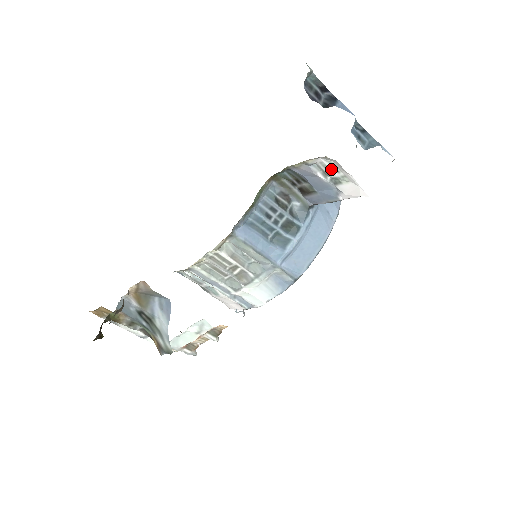
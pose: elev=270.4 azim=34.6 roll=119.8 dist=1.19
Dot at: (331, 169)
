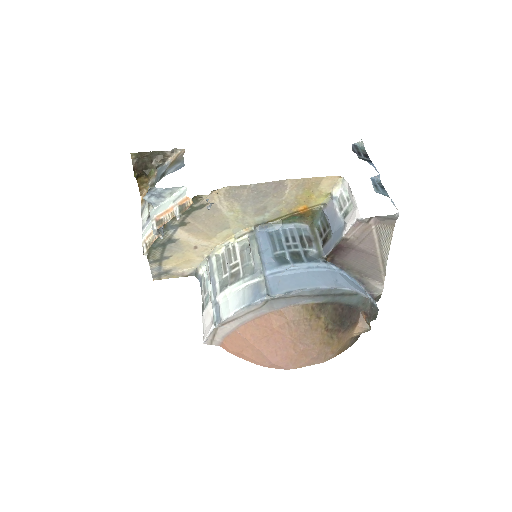
Dot at: (345, 199)
